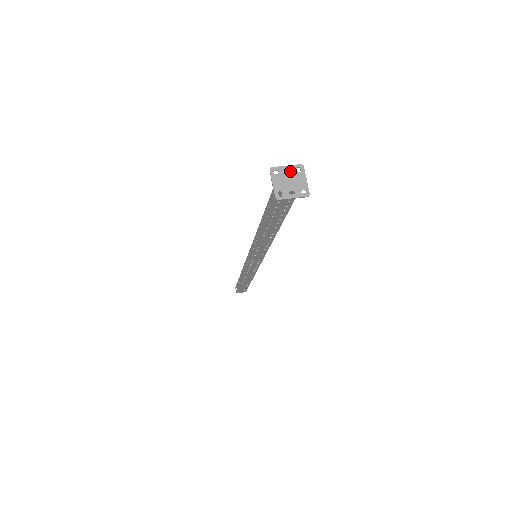
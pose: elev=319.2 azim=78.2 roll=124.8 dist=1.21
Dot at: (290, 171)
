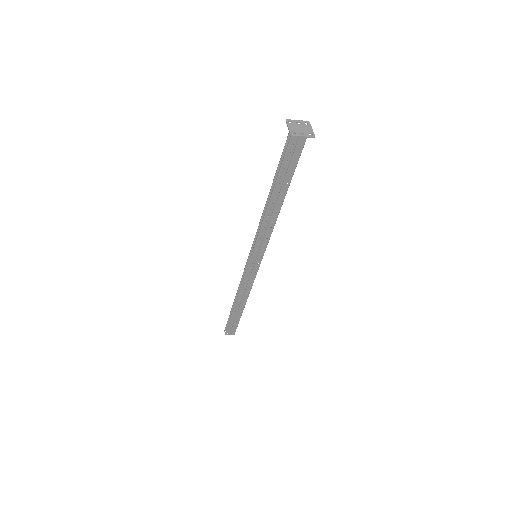
Dot at: (300, 123)
